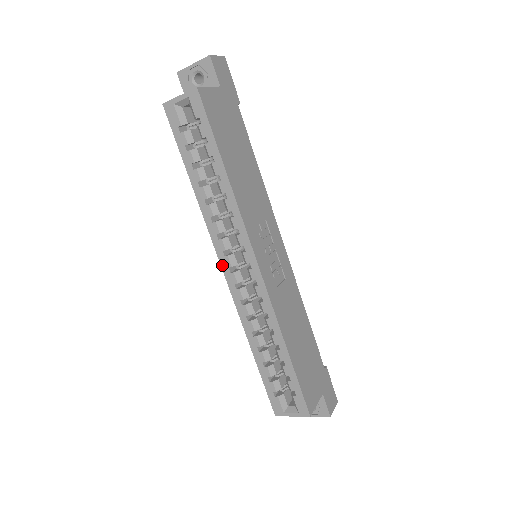
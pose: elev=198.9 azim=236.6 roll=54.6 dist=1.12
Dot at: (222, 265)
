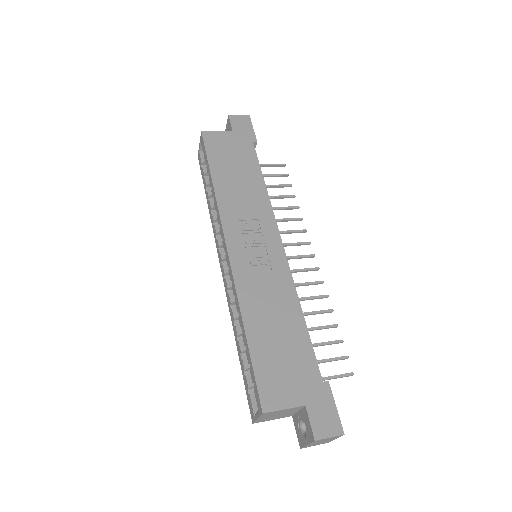
Dot at: (220, 262)
